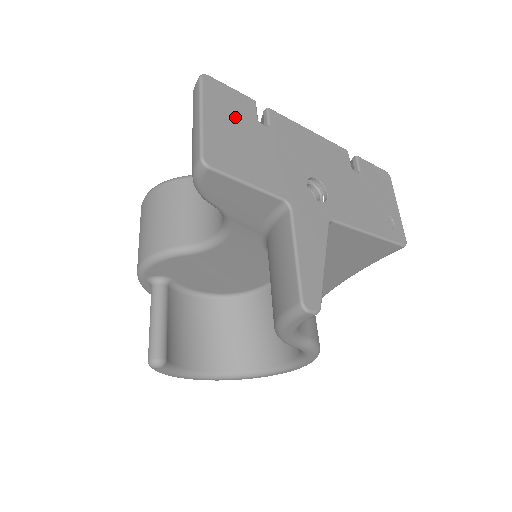
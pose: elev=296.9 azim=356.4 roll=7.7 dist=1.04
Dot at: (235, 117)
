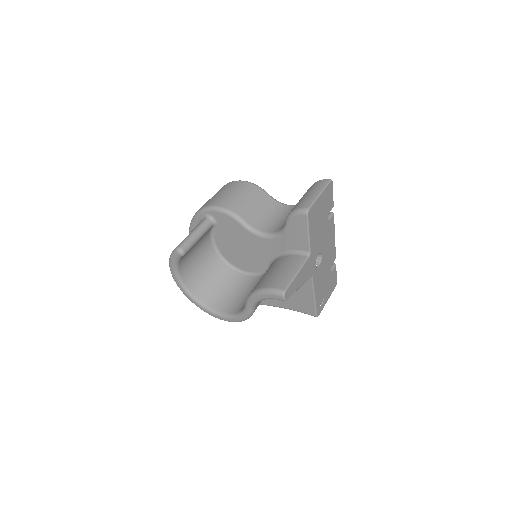
Dot at: (325, 206)
